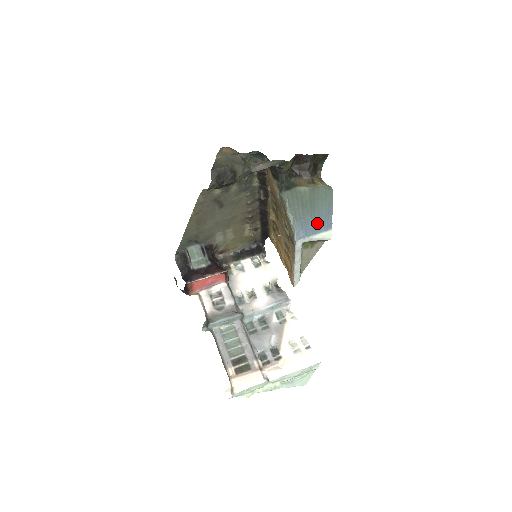
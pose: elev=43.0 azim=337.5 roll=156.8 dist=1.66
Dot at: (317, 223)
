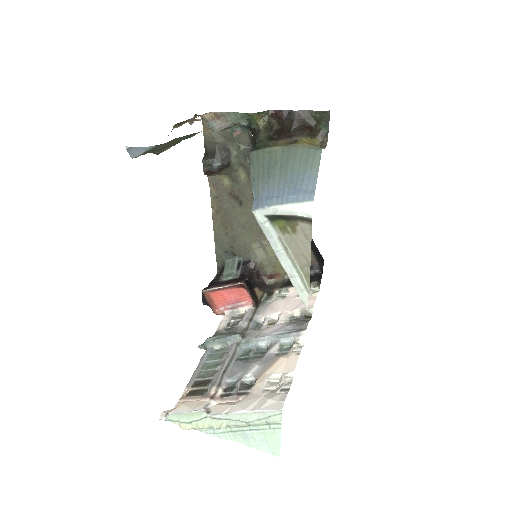
Dot at: (287, 190)
